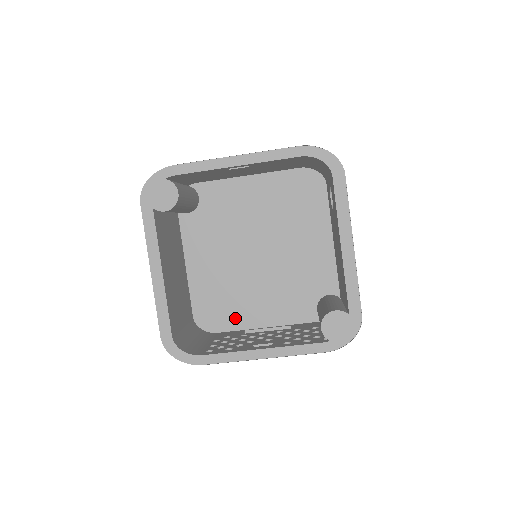
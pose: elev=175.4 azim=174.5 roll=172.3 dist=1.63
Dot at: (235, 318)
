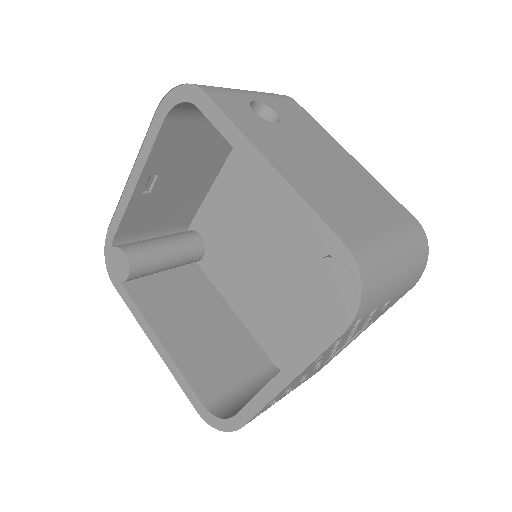
Dot at: (307, 339)
